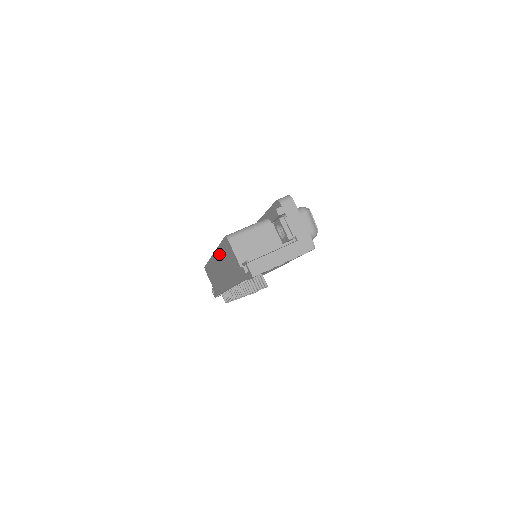
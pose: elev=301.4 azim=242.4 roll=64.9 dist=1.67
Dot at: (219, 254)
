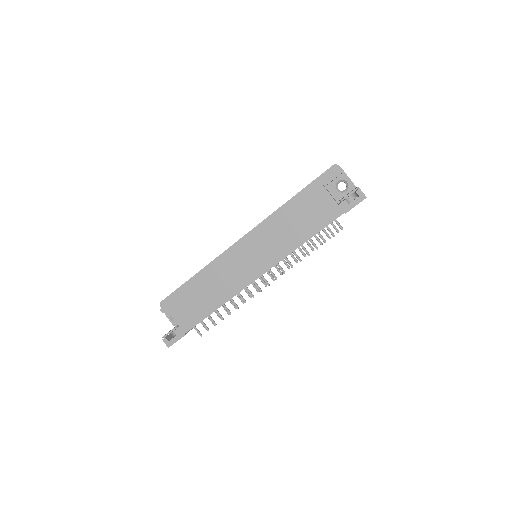
Dot at: (271, 227)
